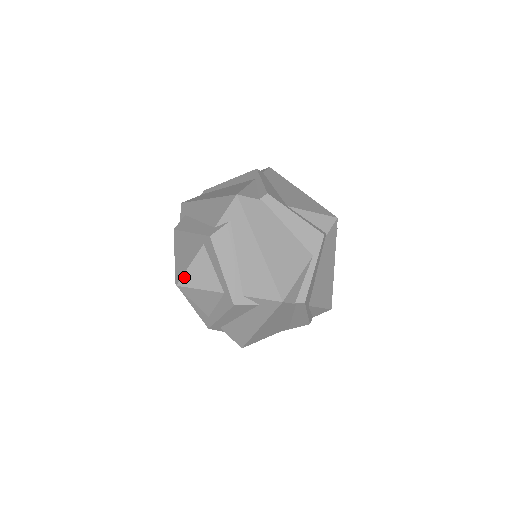
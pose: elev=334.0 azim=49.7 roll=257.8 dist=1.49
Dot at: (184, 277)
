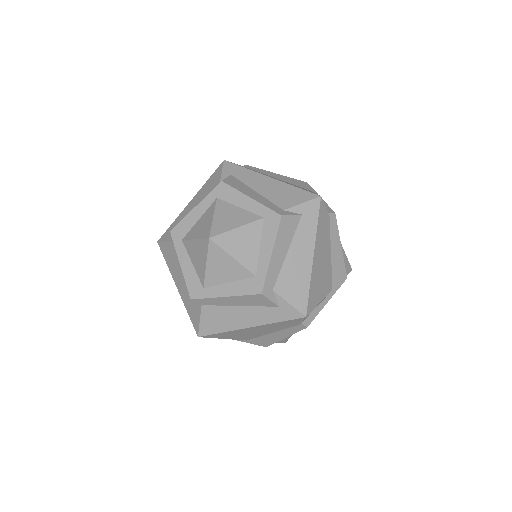
Dot at: (224, 235)
